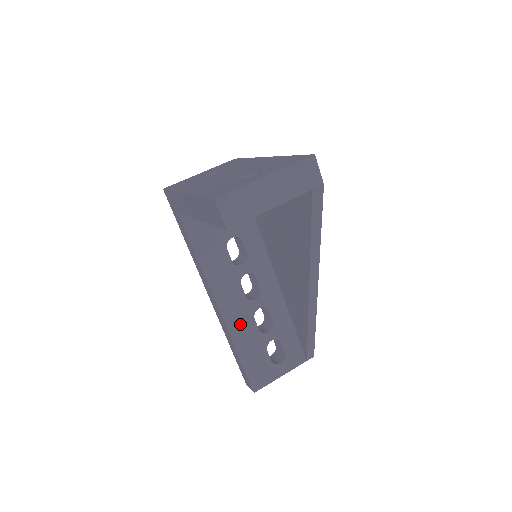
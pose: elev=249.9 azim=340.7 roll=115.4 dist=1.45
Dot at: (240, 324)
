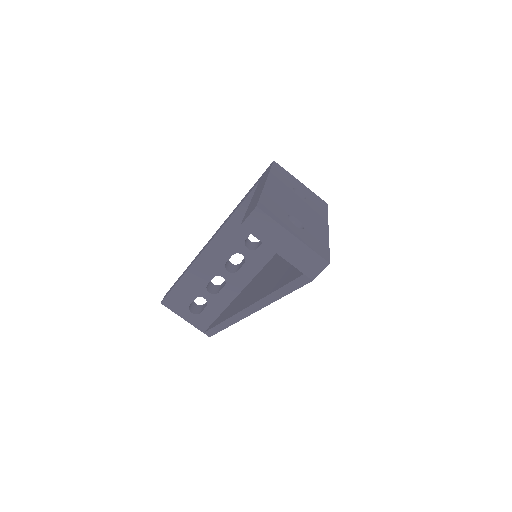
Dot at: (204, 268)
